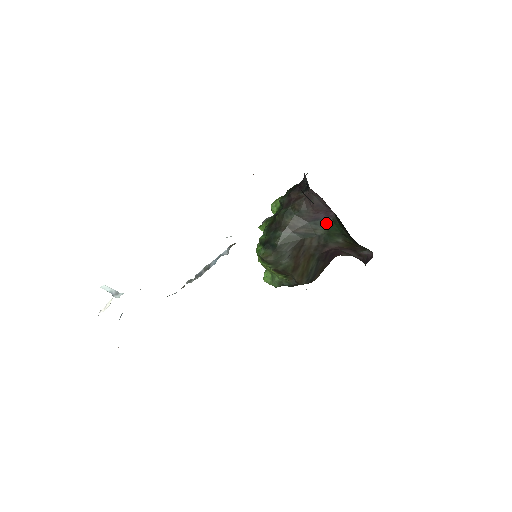
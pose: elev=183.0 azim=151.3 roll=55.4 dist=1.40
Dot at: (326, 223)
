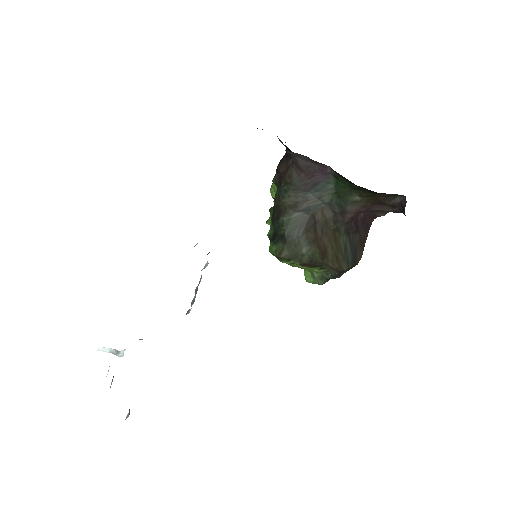
Dot at: (329, 184)
